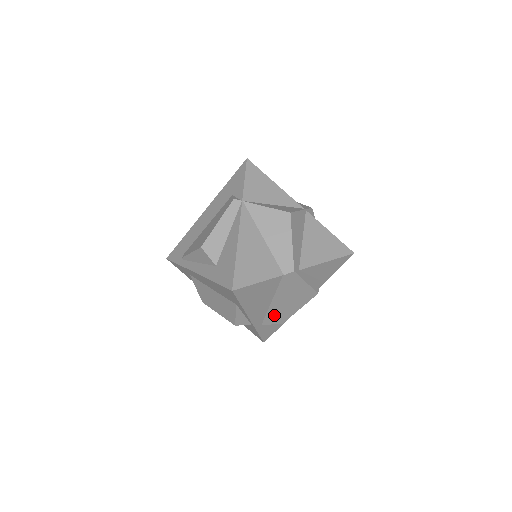
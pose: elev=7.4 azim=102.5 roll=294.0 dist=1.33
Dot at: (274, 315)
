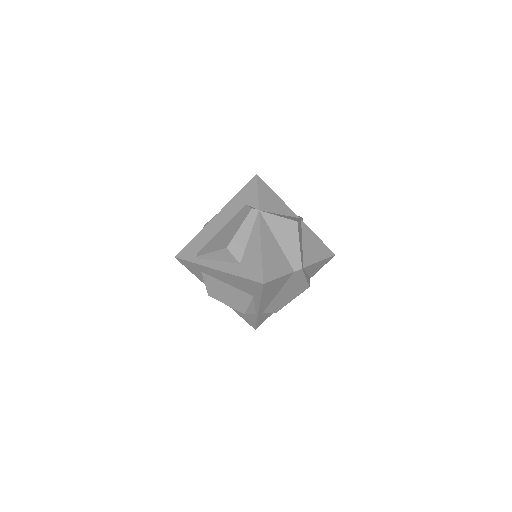
Dot at: (274, 305)
